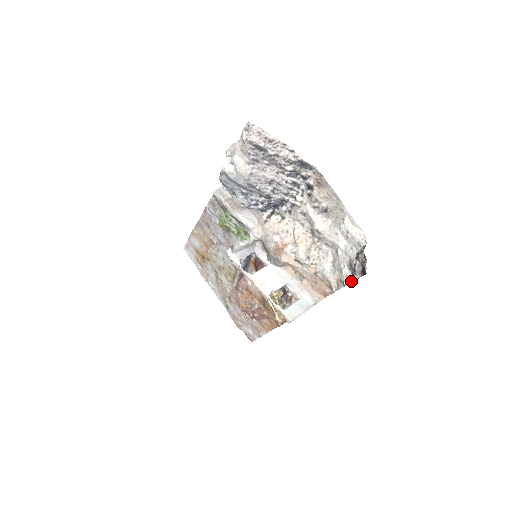
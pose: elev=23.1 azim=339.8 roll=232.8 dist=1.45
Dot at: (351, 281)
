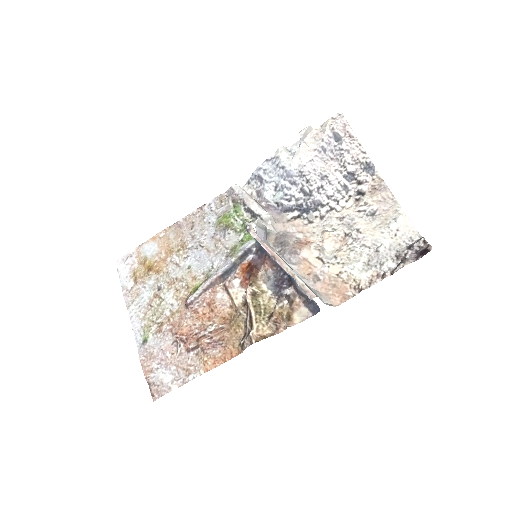
Dot at: (401, 266)
